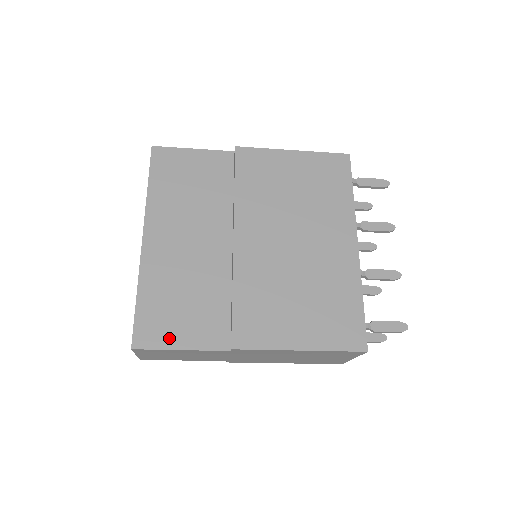
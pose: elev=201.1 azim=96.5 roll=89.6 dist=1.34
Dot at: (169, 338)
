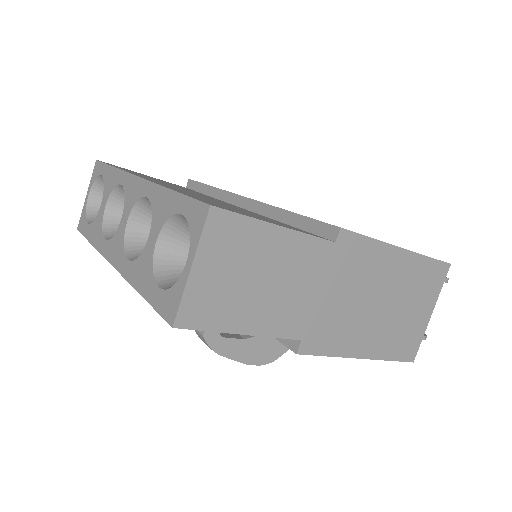
Dot at: (252, 216)
